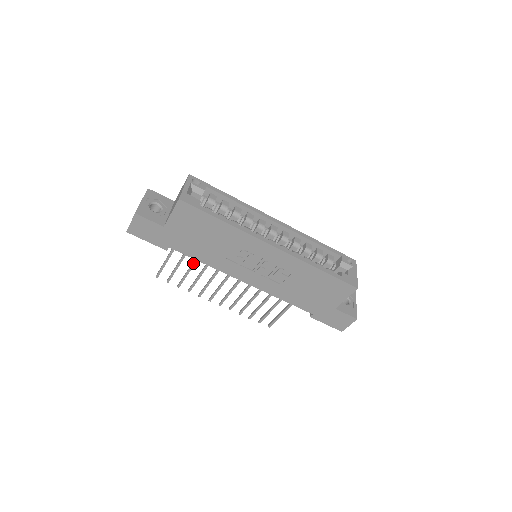
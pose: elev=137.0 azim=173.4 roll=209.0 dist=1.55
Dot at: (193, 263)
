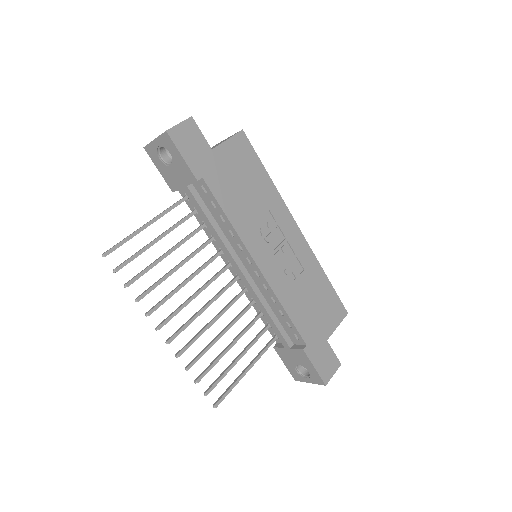
Dot at: (171, 249)
